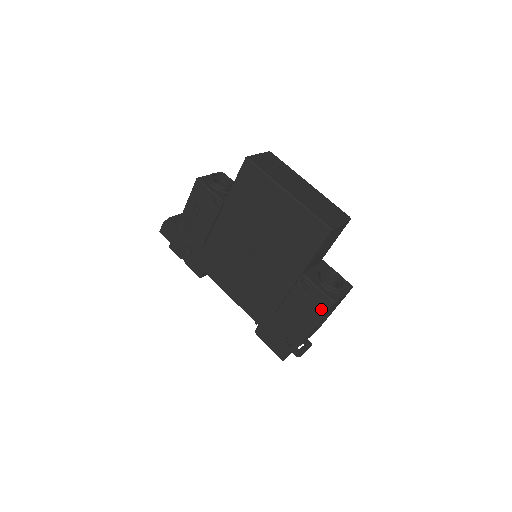
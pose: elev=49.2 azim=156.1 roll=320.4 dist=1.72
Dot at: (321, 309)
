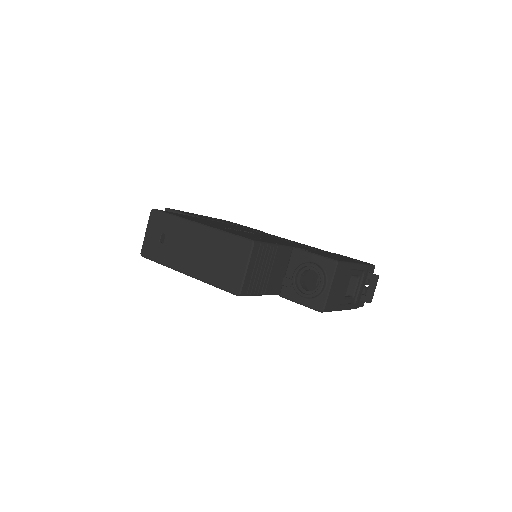
Dot at: occluded
